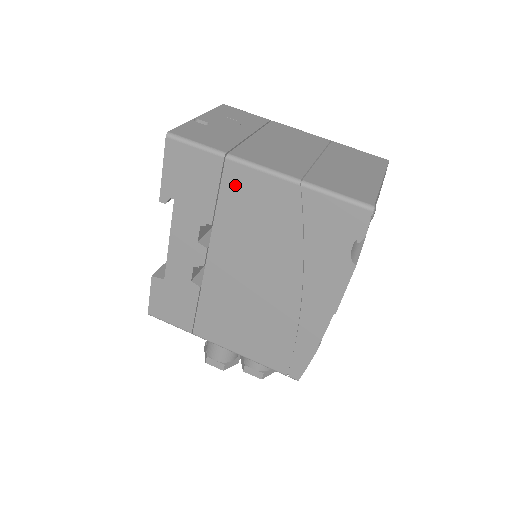
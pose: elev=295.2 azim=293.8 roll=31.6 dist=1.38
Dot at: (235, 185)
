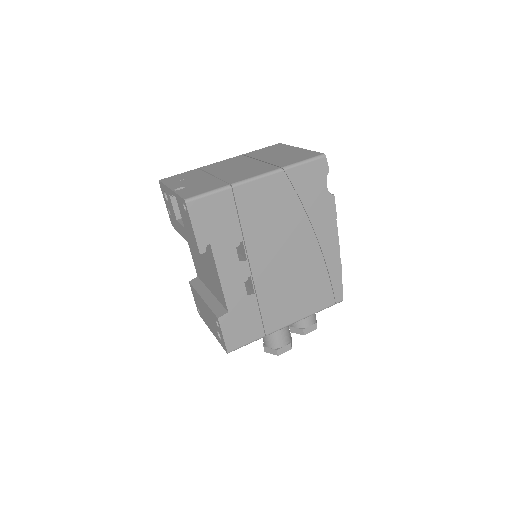
Dot at: (246, 201)
